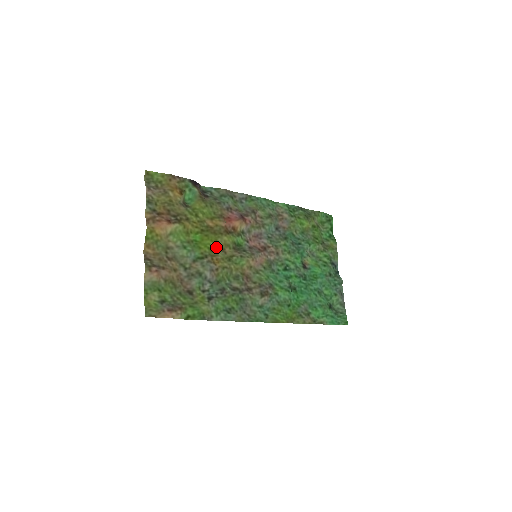
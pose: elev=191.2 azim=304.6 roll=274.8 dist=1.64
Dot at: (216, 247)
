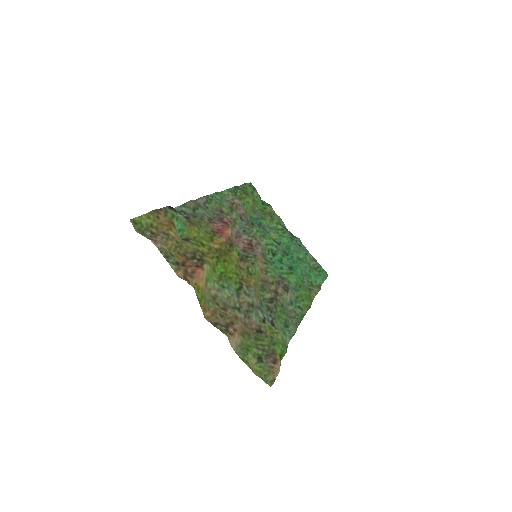
Dot at: (236, 268)
